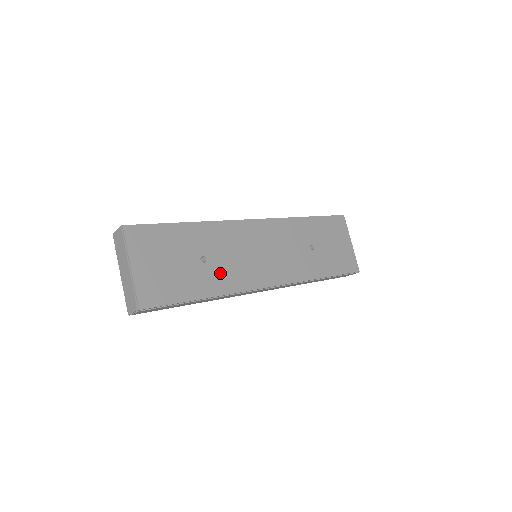
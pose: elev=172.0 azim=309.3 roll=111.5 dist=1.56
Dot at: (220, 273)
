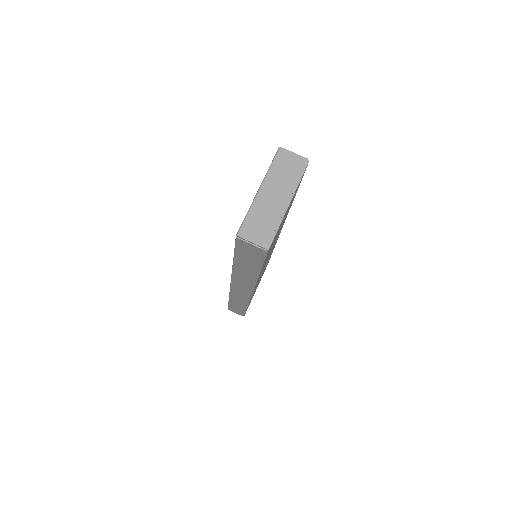
Dot at: occluded
